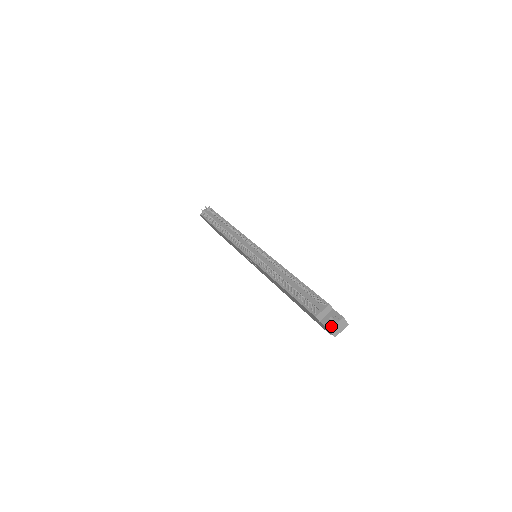
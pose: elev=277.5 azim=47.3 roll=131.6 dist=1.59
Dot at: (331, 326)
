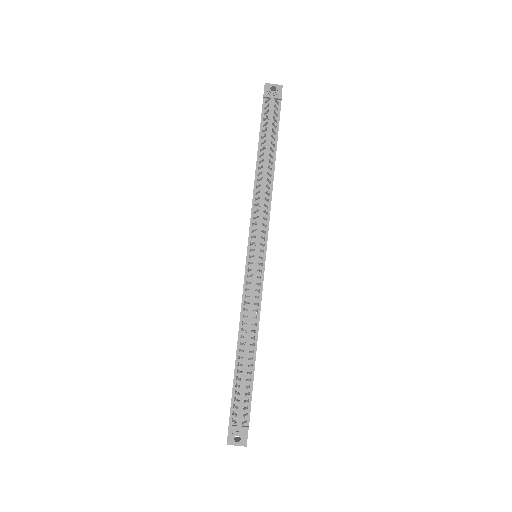
Dot at: (231, 442)
